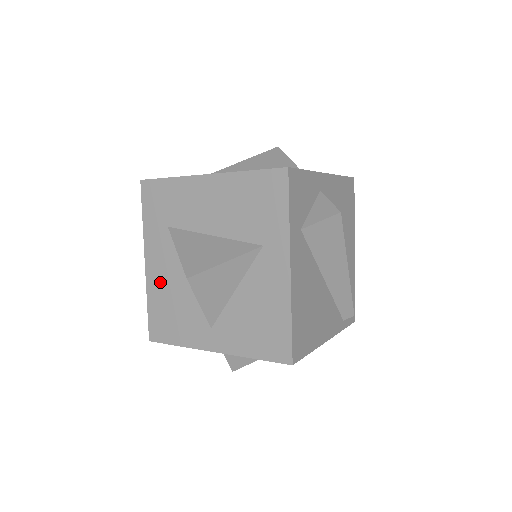
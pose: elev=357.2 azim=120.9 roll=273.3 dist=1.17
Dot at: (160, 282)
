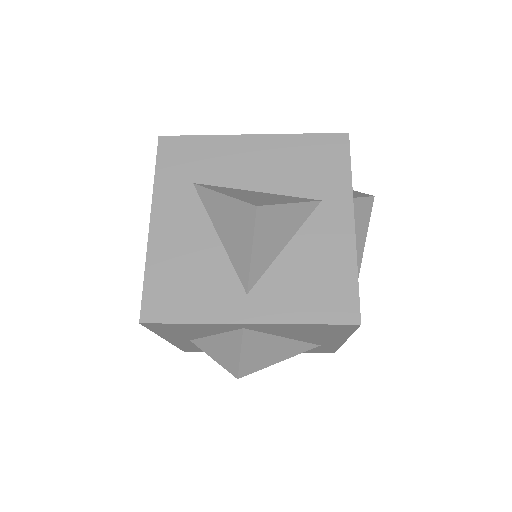
Dot at: (171, 245)
